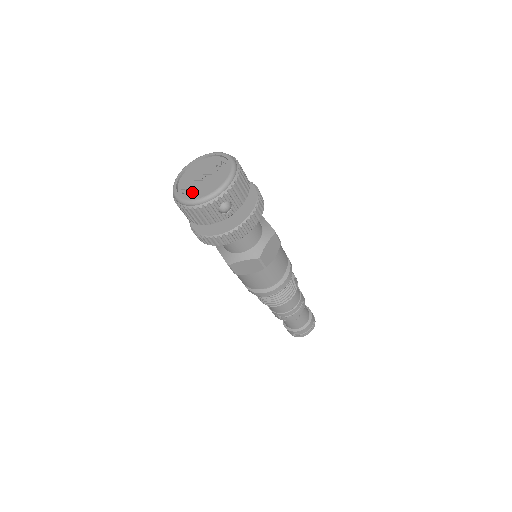
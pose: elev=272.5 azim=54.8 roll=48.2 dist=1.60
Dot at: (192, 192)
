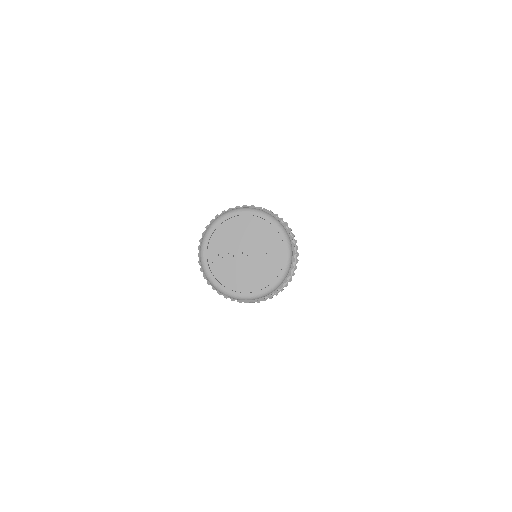
Dot at: (224, 269)
